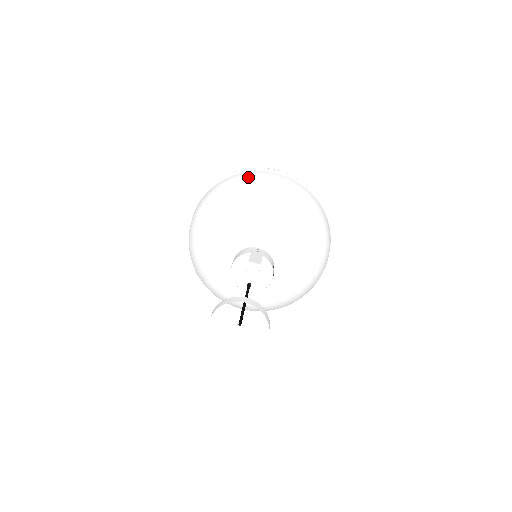
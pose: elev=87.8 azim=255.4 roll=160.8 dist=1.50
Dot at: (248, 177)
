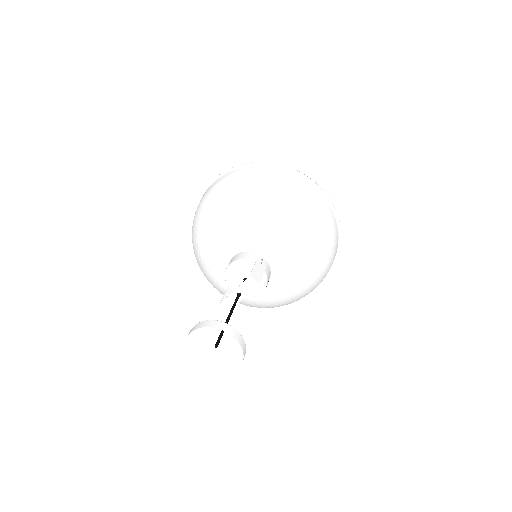
Dot at: (287, 179)
